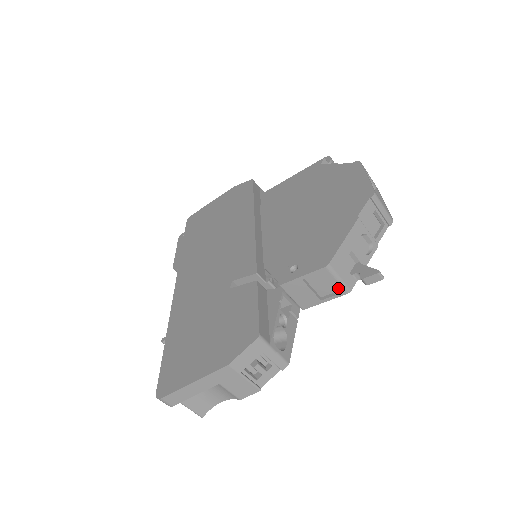
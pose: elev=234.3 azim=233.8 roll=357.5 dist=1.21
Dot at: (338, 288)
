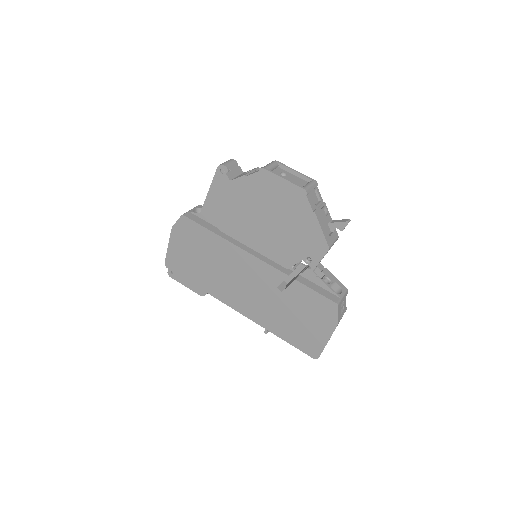
Dot at: occluded
